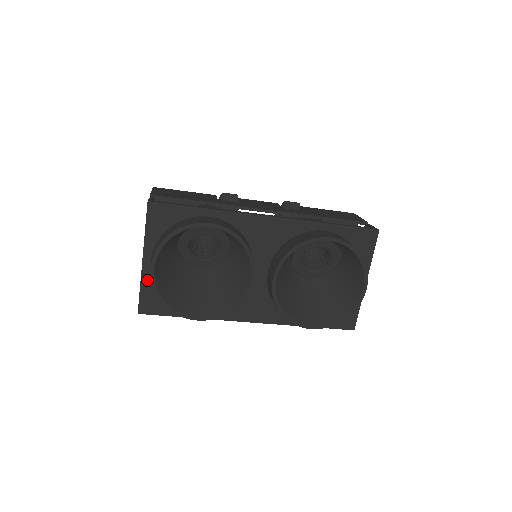
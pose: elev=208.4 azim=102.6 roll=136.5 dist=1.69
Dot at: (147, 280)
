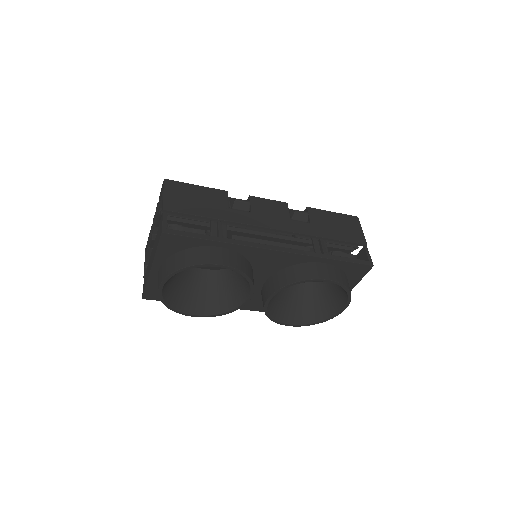
Dot at: (153, 281)
